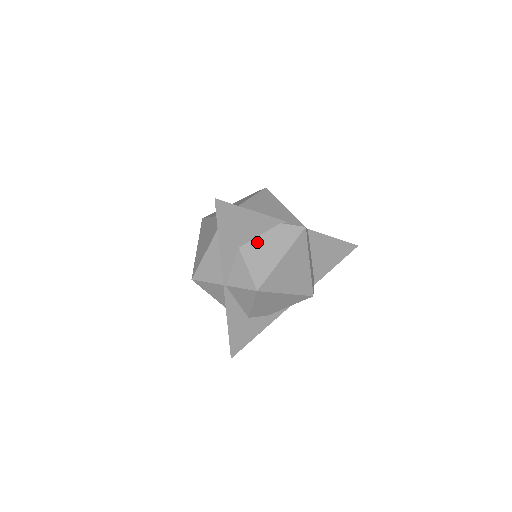
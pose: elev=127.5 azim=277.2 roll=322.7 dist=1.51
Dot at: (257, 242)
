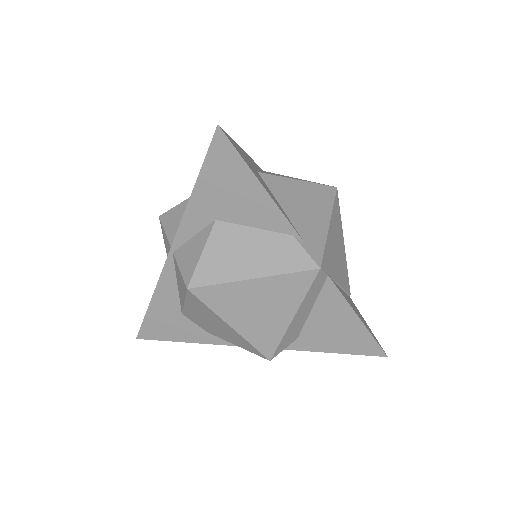
Dot at: (243, 232)
